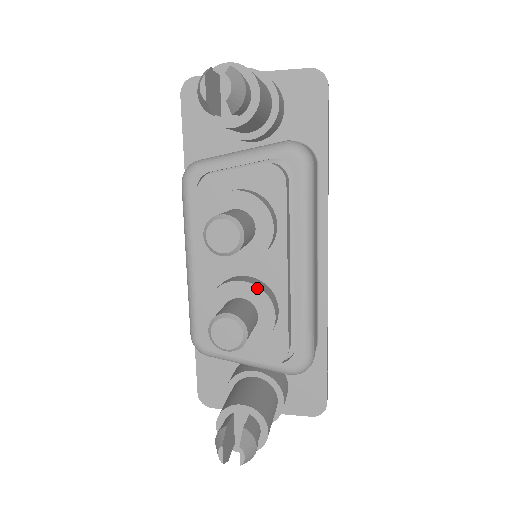
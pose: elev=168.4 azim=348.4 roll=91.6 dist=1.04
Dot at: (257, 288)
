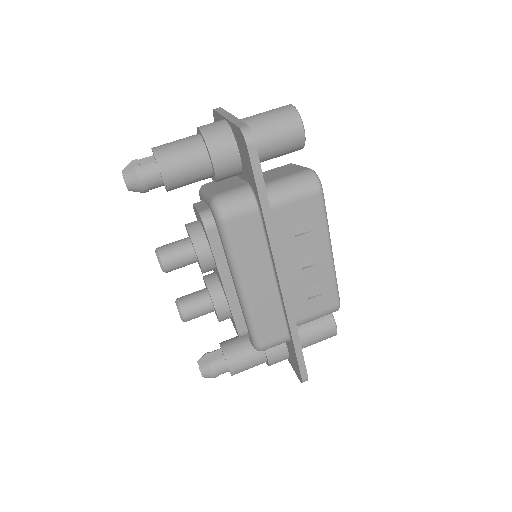
Dot at: (208, 290)
